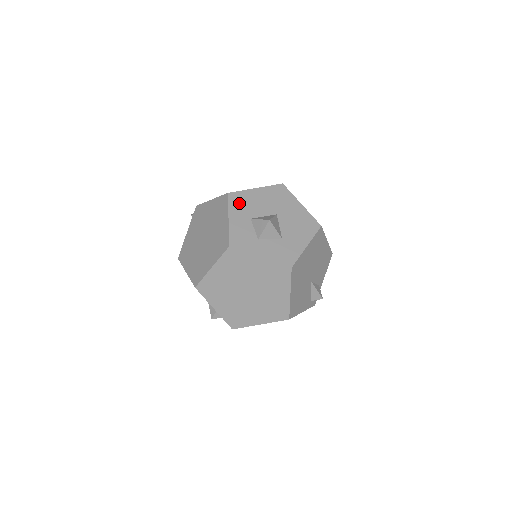
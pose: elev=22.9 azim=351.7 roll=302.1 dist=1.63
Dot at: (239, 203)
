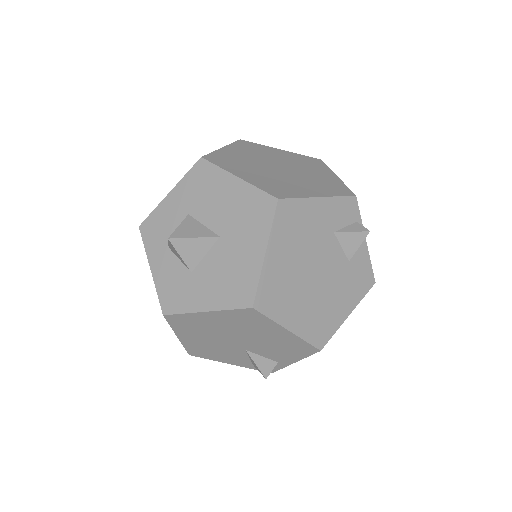
Dot at: (198, 182)
